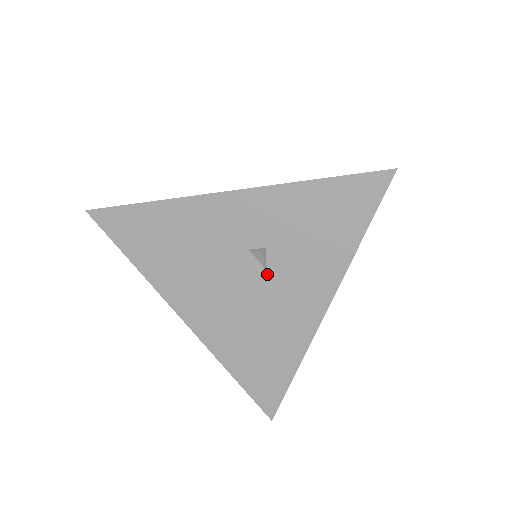
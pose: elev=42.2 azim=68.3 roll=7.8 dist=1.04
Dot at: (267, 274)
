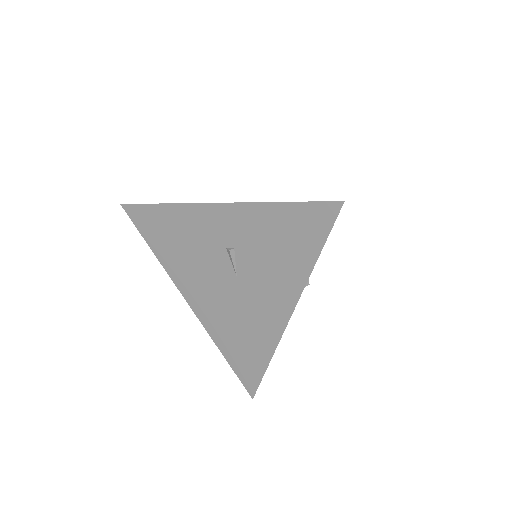
Dot at: occluded
